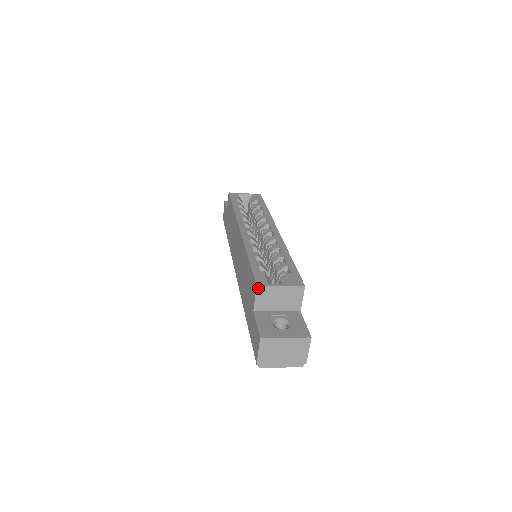
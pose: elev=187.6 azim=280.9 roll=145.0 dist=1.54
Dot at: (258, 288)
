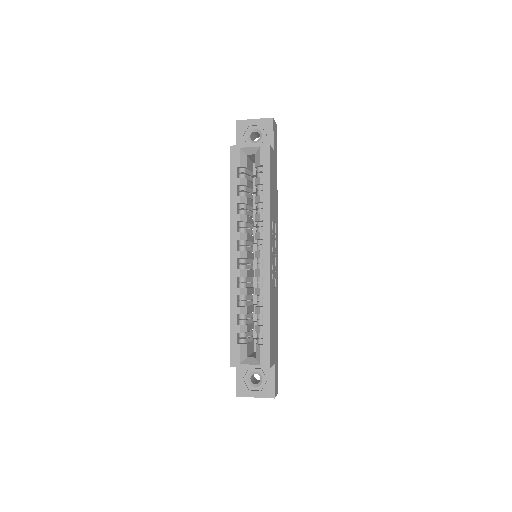
Dot at: (232, 366)
